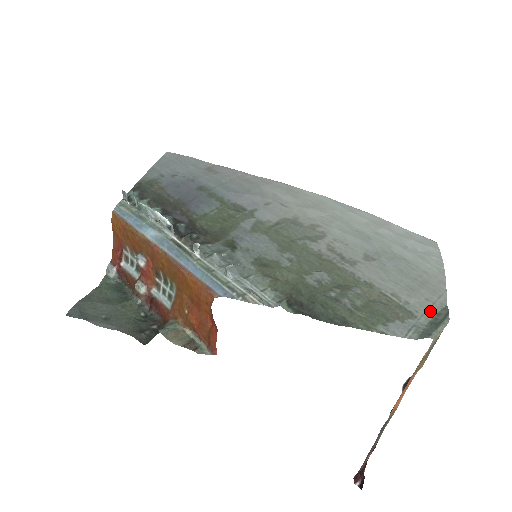
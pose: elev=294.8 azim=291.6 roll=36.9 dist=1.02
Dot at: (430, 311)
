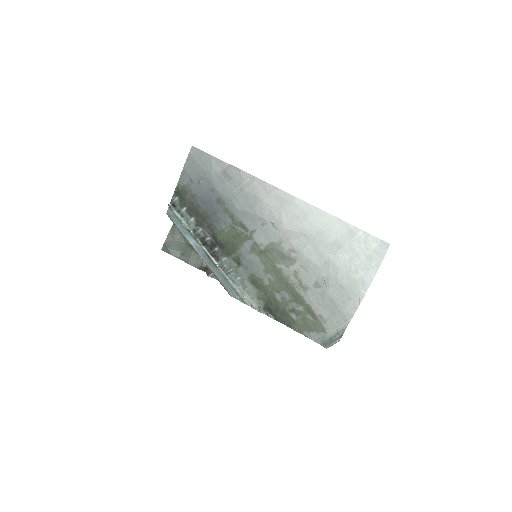
Dot at: (335, 330)
